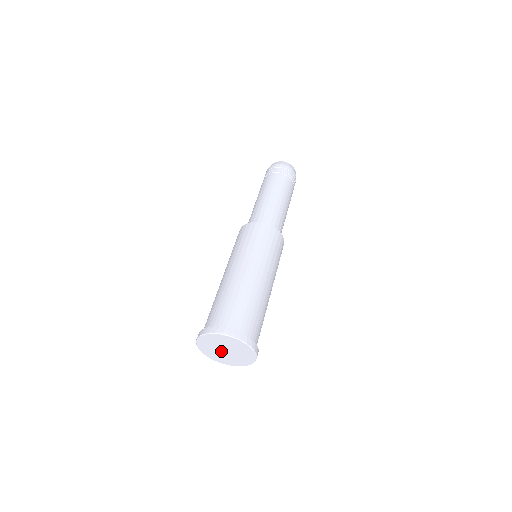
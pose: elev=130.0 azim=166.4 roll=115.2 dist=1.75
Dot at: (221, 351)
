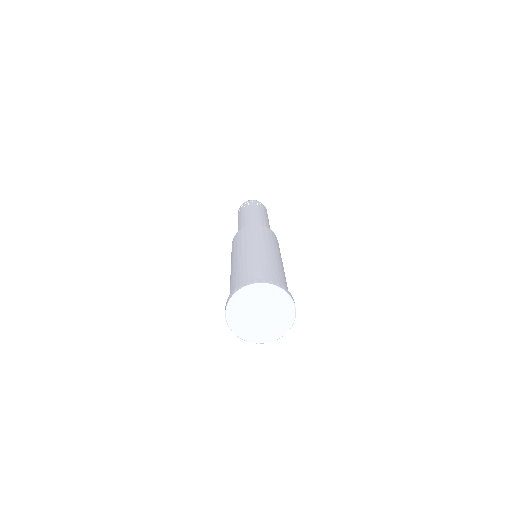
Dot at: (254, 316)
